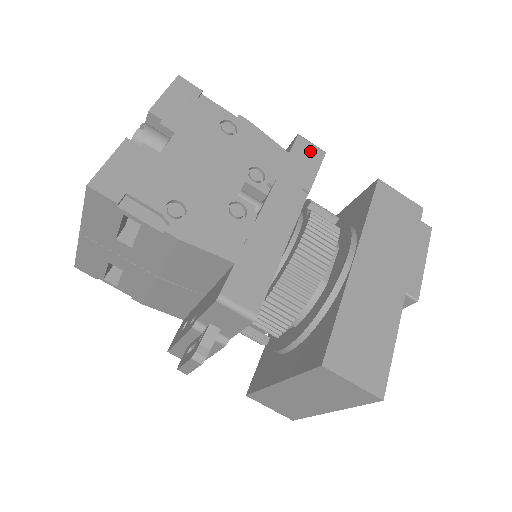
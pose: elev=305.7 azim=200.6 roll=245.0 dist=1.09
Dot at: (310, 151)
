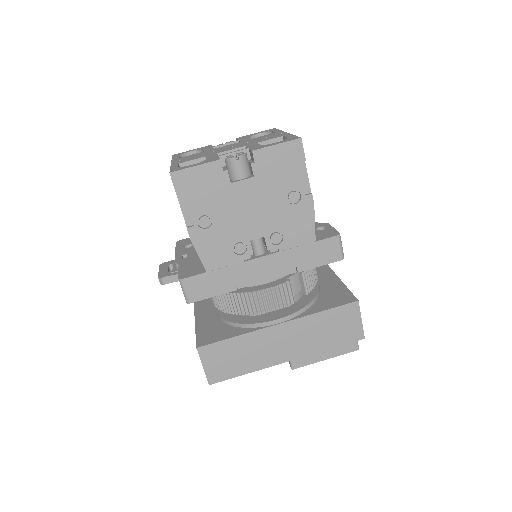
Dot at: (332, 251)
